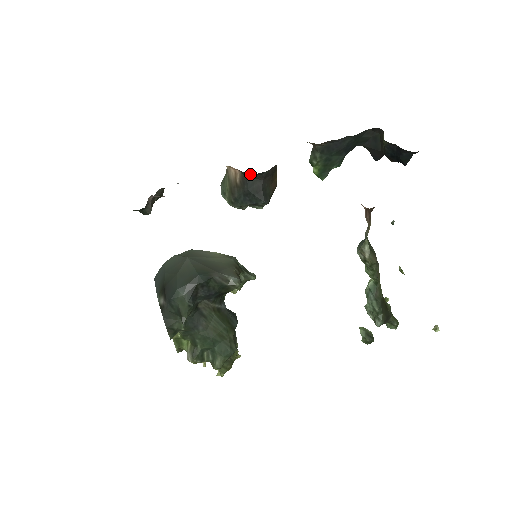
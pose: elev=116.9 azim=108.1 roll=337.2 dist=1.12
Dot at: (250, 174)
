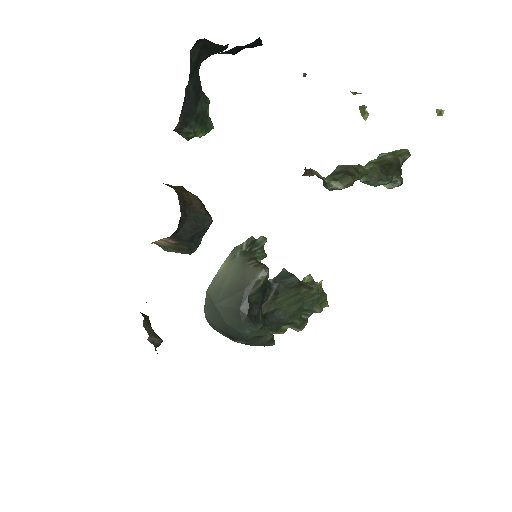
Dot at: (174, 232)
